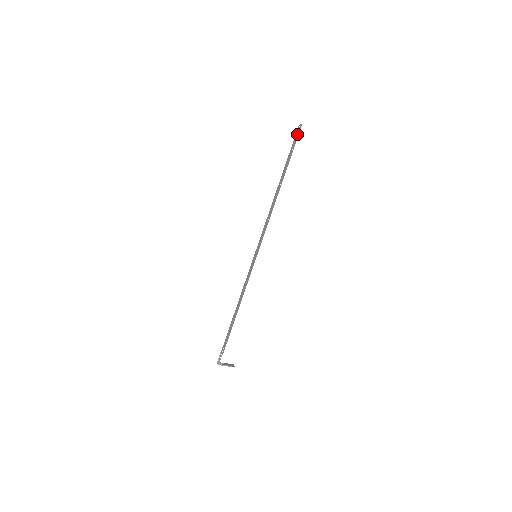
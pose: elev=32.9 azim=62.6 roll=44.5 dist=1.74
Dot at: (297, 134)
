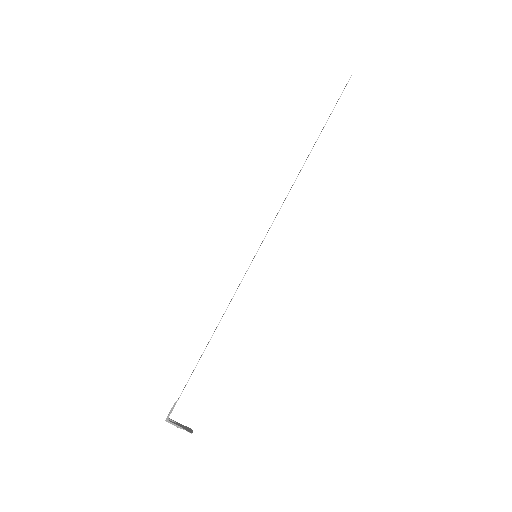
Dot at: (344, 88)
